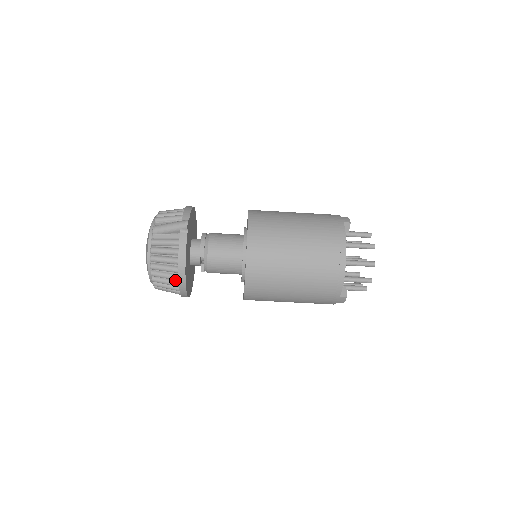
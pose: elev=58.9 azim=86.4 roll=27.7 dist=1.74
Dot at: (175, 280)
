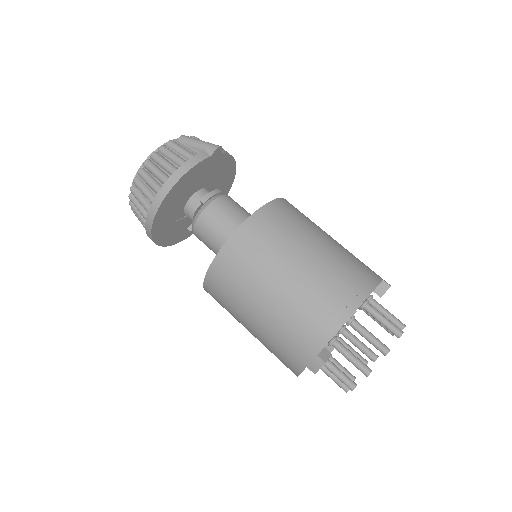
Dot at: (155, 194)
